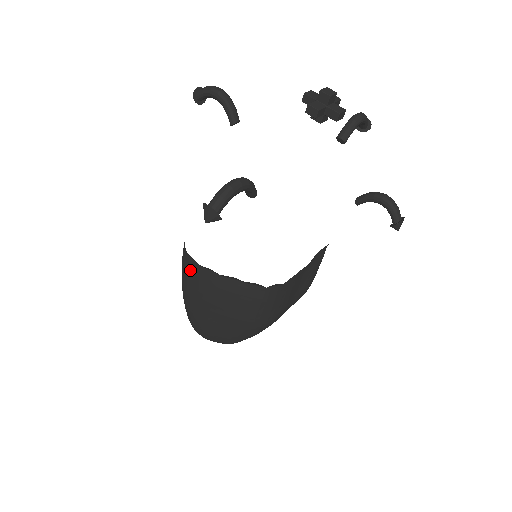
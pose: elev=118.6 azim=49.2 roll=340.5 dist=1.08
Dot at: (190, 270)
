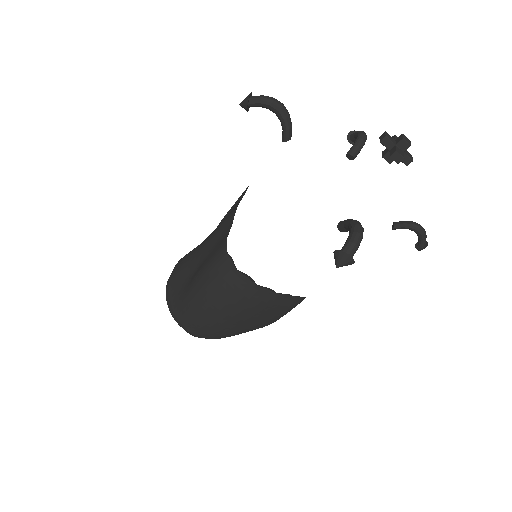
Dot at: (235, 286)
